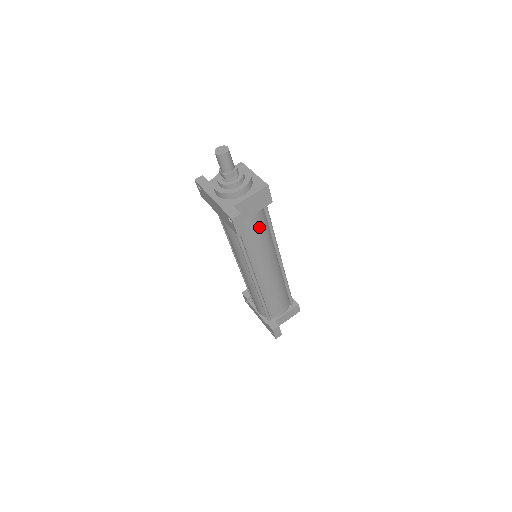
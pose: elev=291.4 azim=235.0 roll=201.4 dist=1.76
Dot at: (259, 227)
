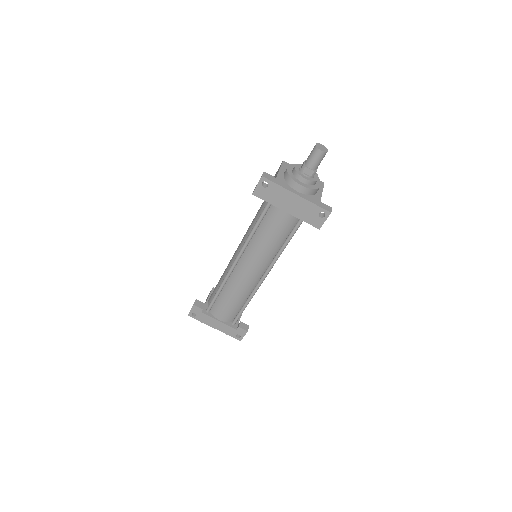
Dot at: occluded
